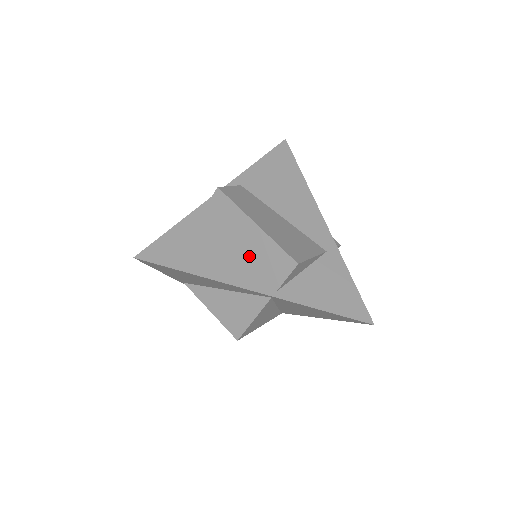
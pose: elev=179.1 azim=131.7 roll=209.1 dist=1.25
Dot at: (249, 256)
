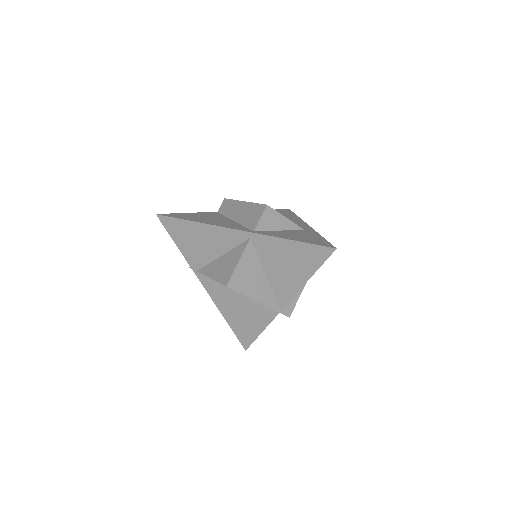
Dot at: (239, 222)
